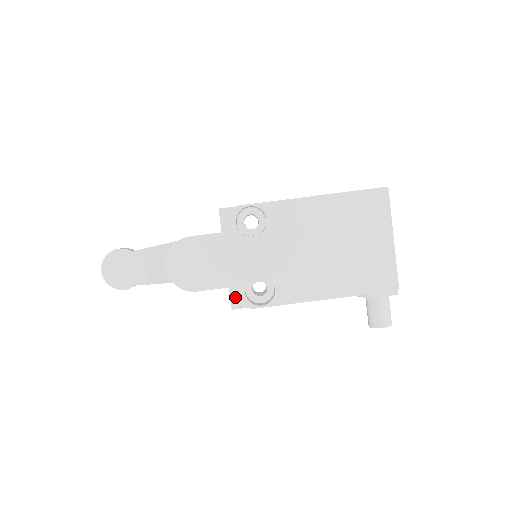
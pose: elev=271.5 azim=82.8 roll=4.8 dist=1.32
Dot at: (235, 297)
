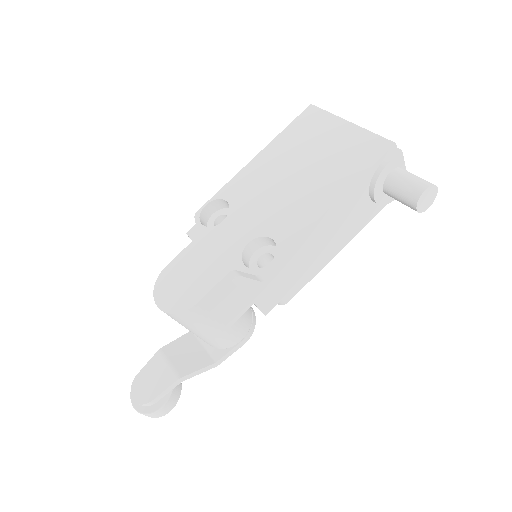
Dot at: (244, 285)
